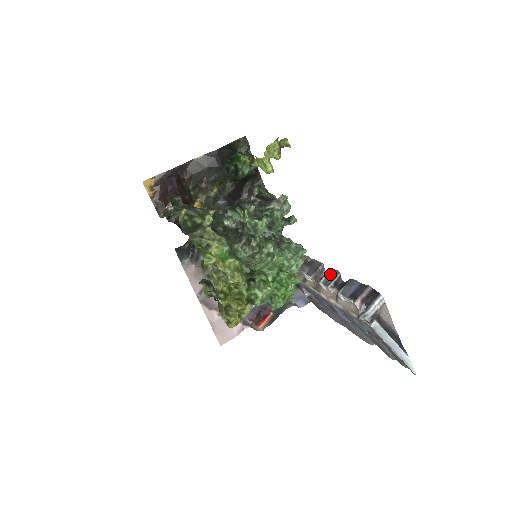
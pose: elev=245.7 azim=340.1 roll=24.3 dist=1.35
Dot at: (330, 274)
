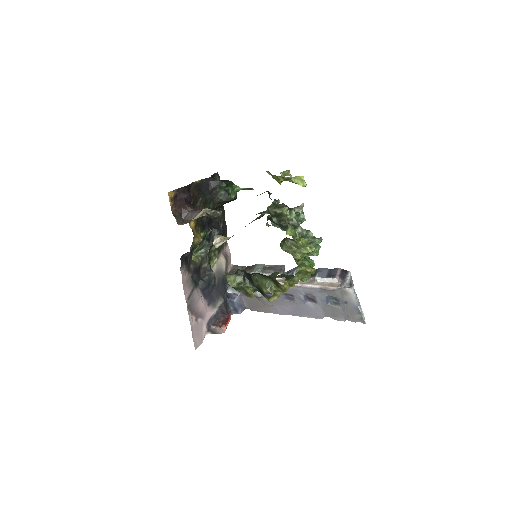
Dot at: occluded
